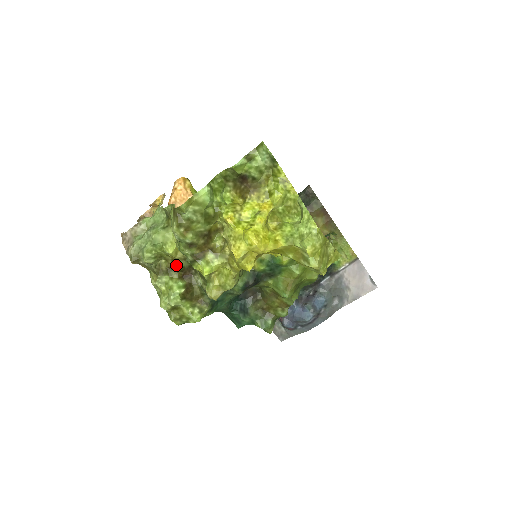
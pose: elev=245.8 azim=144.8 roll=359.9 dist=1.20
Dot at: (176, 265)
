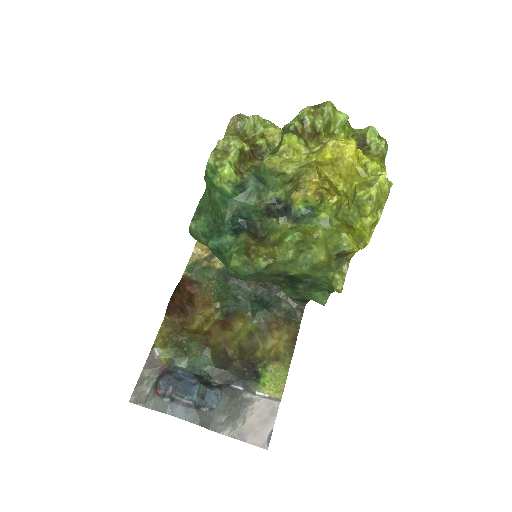
Dot at: (261, 139)
